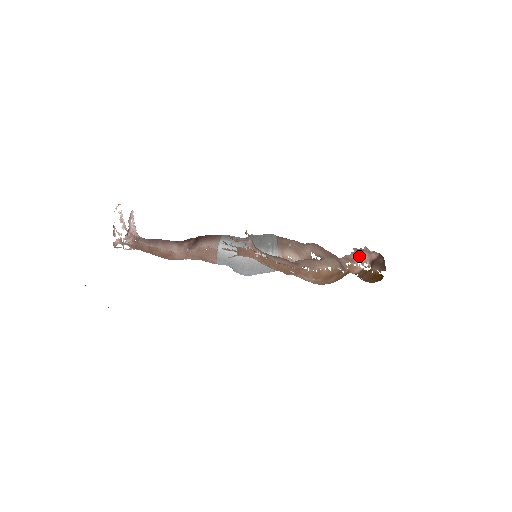
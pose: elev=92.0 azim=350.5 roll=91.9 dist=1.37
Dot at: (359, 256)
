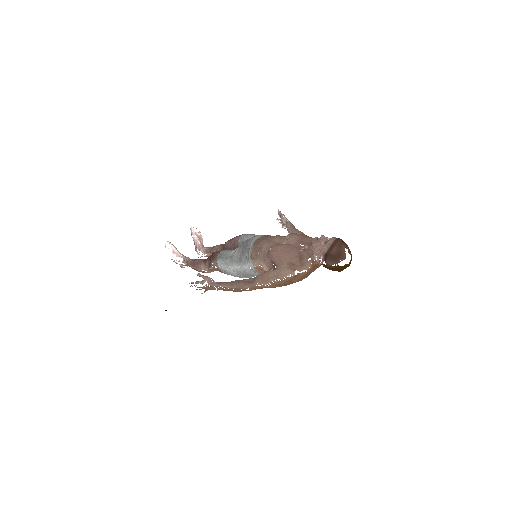
Dot at: (314, 251)
